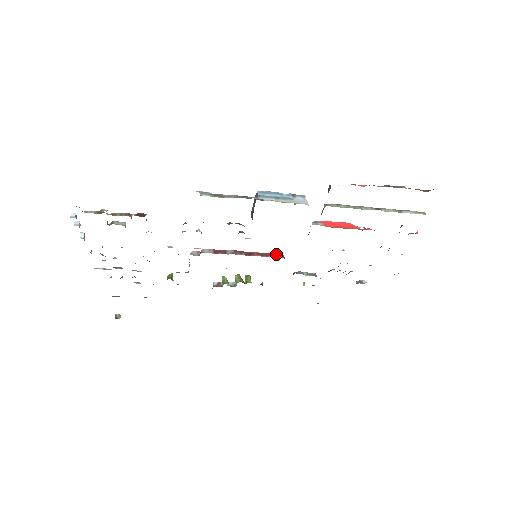
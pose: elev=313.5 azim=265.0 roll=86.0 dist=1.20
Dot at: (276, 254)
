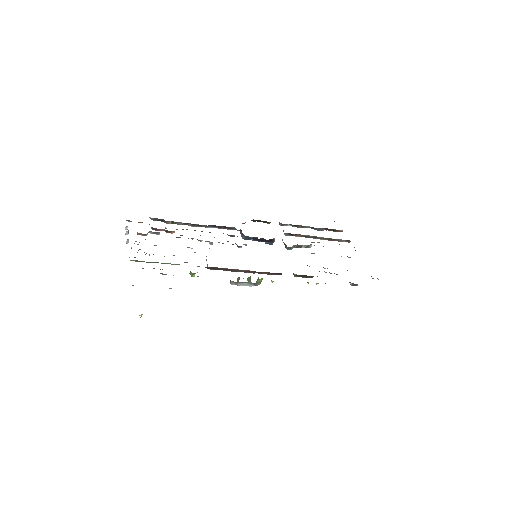
Dot at: occluded
